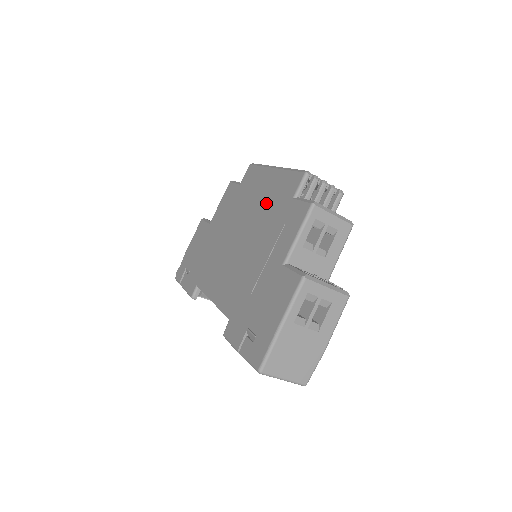
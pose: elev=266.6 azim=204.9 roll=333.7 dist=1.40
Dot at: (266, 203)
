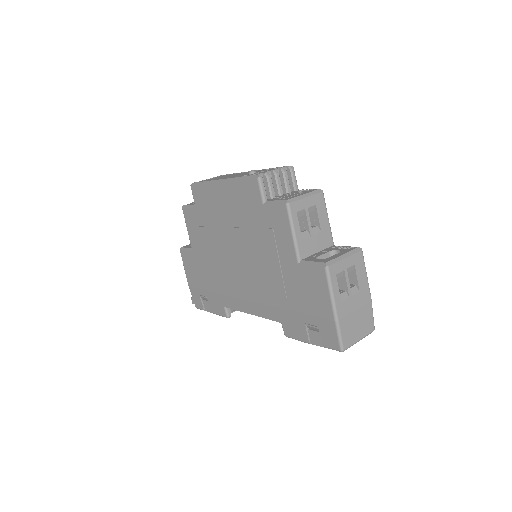
Dot at: (238, 217)
